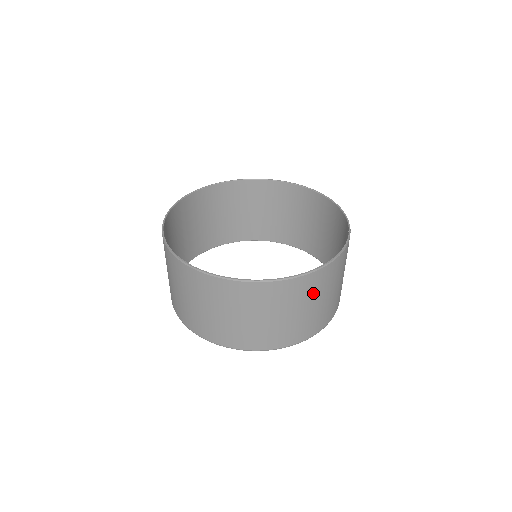
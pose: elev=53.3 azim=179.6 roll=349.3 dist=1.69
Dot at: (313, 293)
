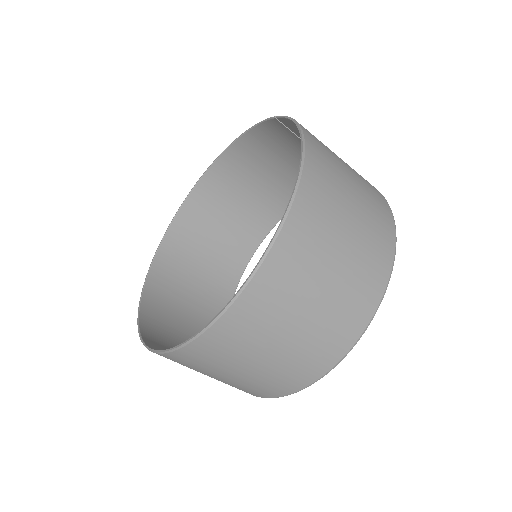
Dot at: (334, 175)
